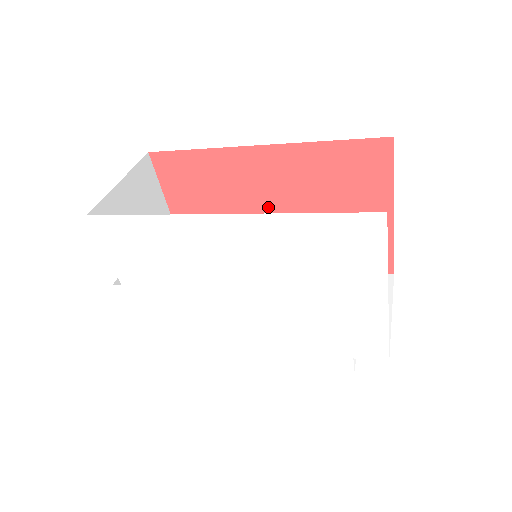
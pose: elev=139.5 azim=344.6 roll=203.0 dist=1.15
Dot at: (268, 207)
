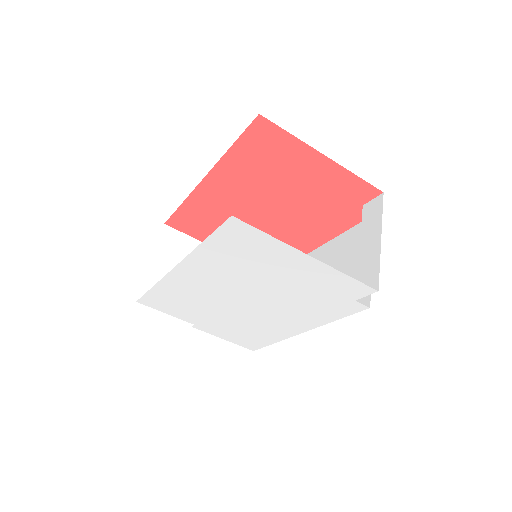
Dot at: (252, 208)
